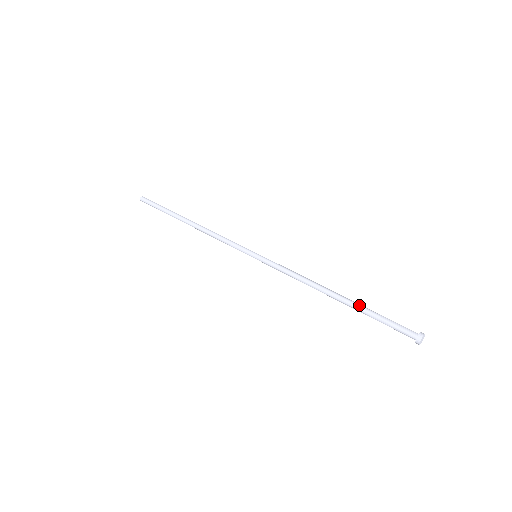
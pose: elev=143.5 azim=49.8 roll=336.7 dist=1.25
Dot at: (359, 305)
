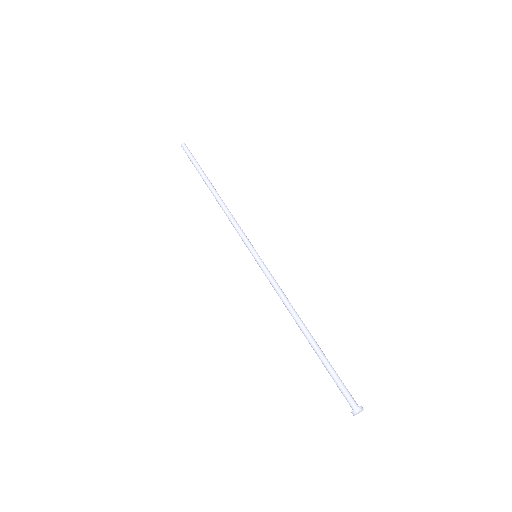
Dot at: (320, 353)
